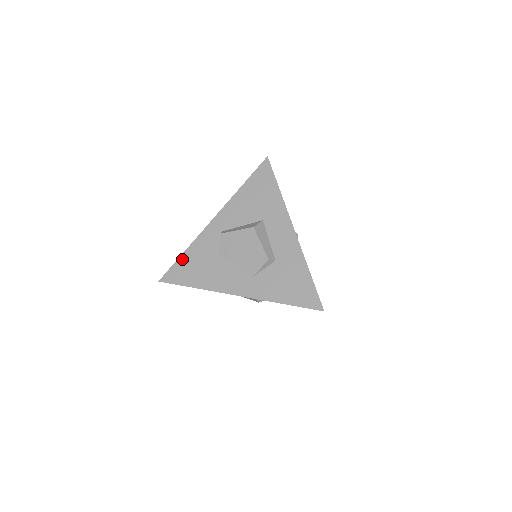
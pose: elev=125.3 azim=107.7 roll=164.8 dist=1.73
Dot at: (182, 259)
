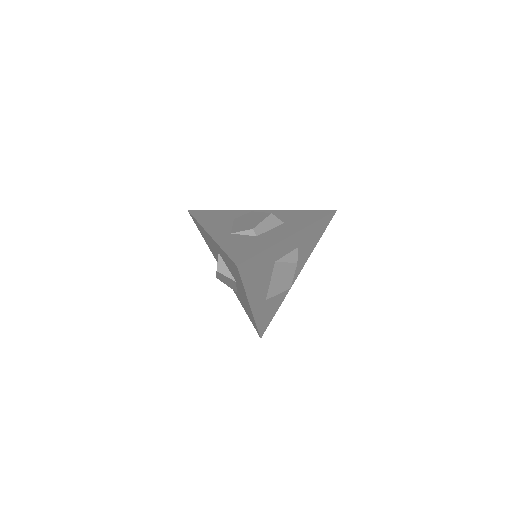
Dot at: (215, 211)
